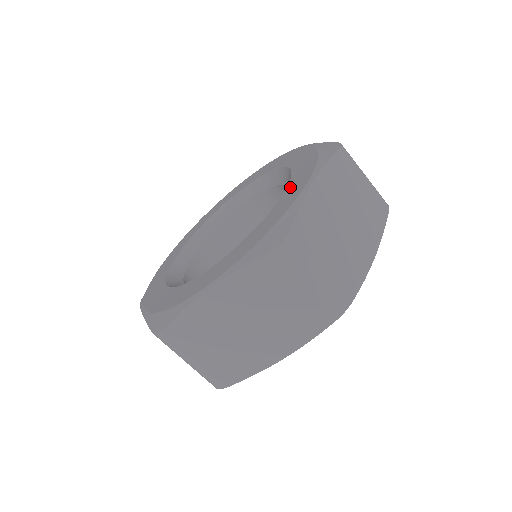
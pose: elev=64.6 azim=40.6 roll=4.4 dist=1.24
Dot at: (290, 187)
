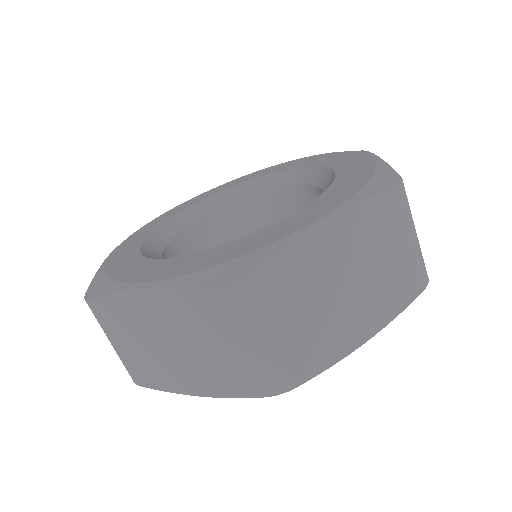
Dot at: (339, 165)
